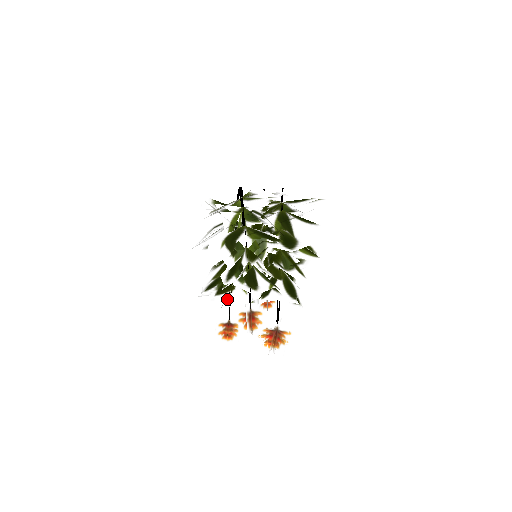
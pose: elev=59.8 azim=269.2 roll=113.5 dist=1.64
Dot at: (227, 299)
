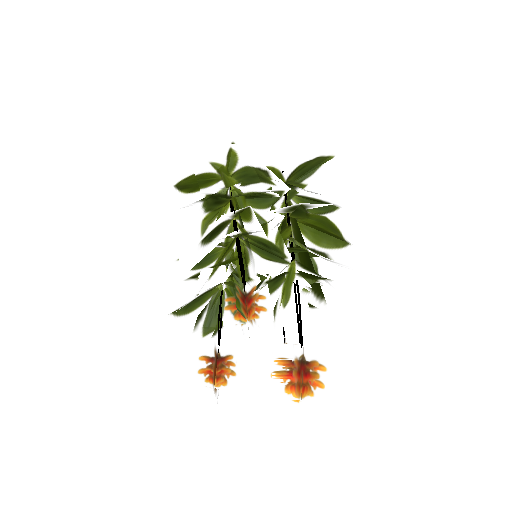
Dot at: (205, 281)
